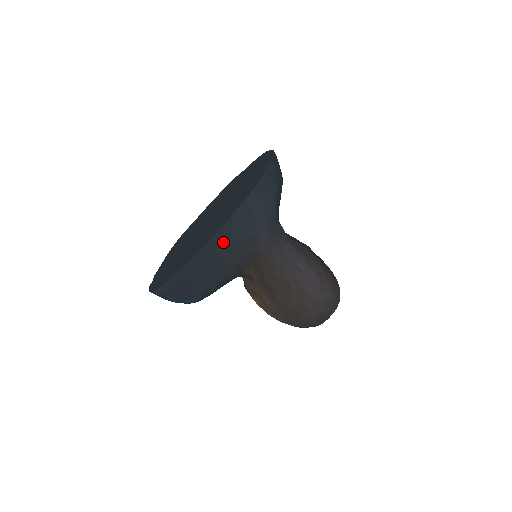
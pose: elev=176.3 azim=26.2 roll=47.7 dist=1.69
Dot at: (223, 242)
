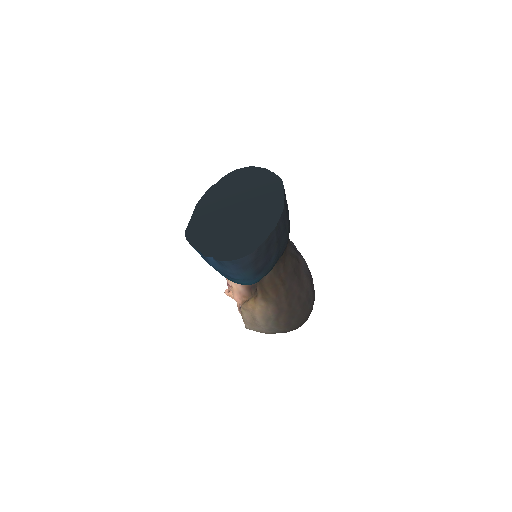
Dot at: (286, 215)
